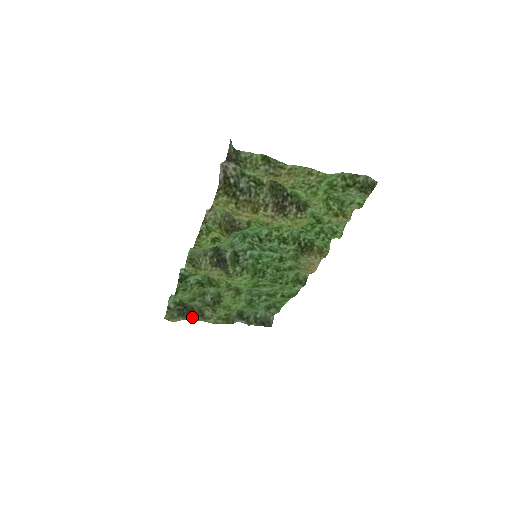
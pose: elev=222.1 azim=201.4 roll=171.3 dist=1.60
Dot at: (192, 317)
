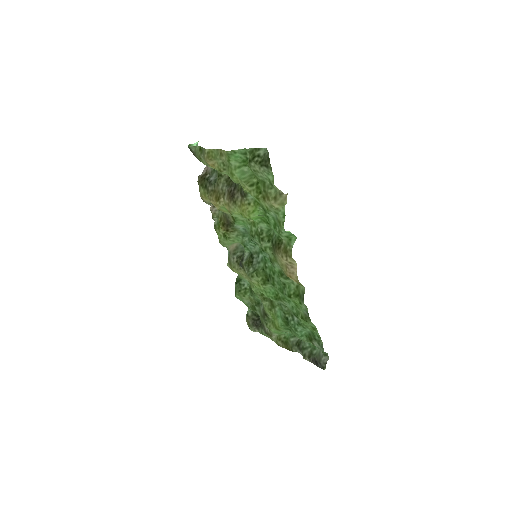
Dot at: (263, 331)
